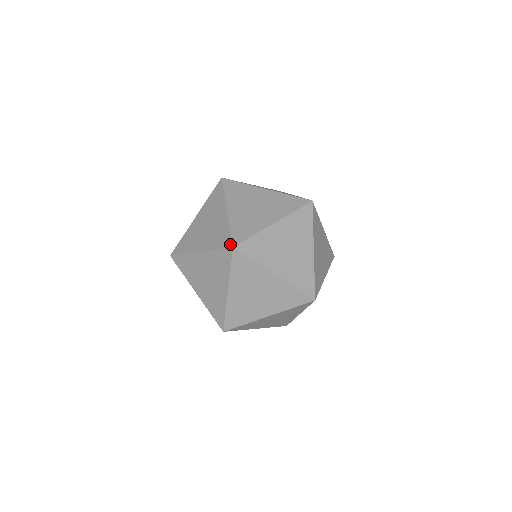
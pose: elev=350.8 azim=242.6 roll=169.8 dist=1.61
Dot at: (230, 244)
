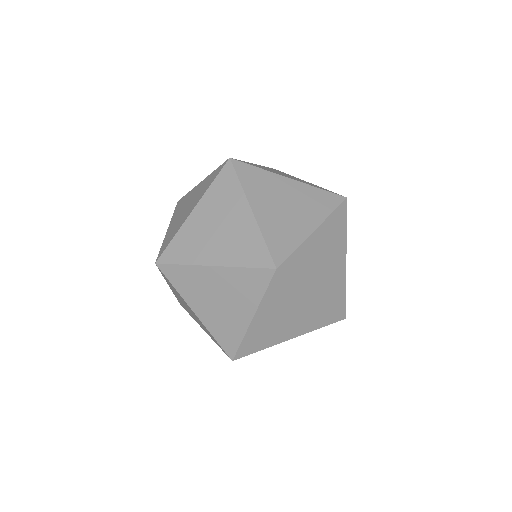
Dot at: (270, 263)
